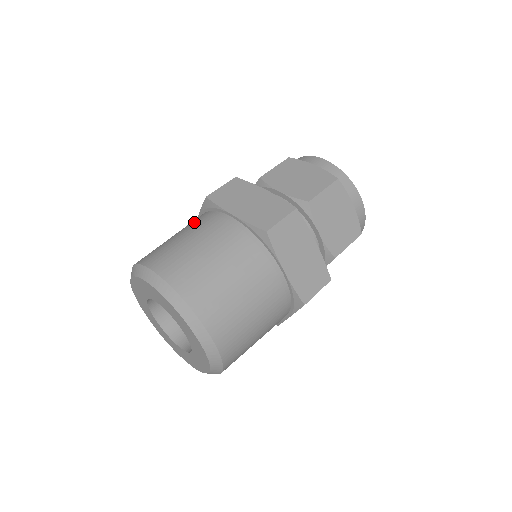
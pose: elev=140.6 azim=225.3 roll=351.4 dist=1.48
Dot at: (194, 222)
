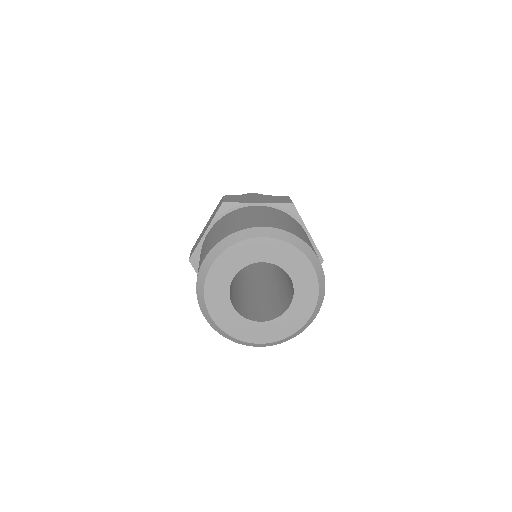
Dot at: (227, 218)
